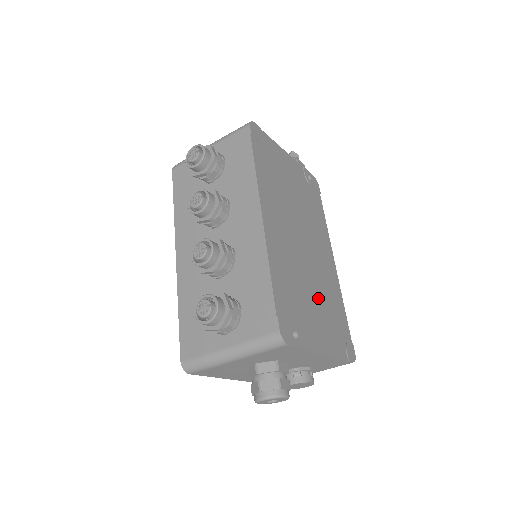
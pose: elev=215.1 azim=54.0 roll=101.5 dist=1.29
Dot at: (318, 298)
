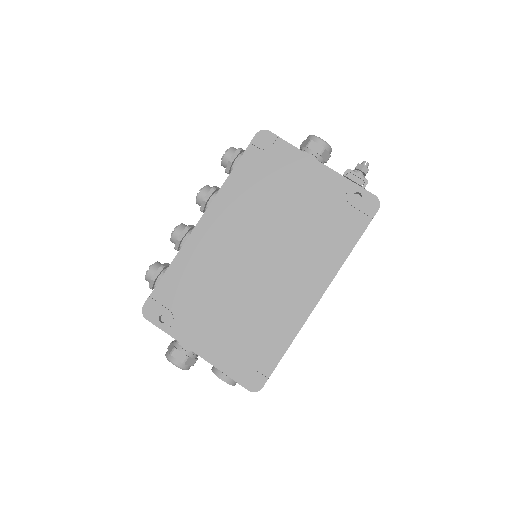
Dot at: (237, 312)
